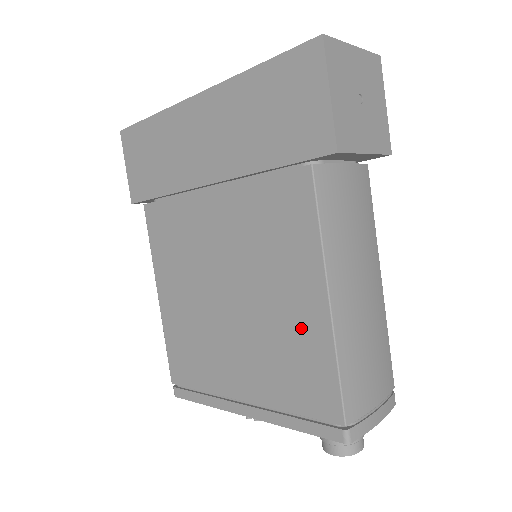
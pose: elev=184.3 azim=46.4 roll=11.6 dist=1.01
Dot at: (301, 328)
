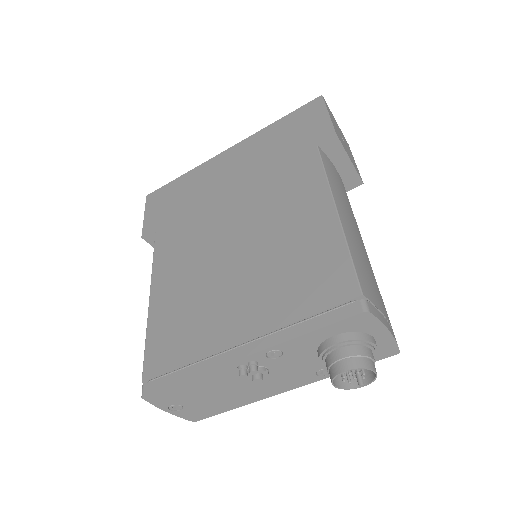
Dot at: (311, 241)
